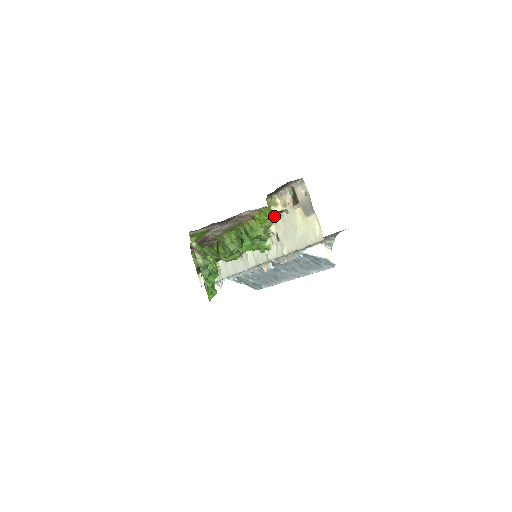
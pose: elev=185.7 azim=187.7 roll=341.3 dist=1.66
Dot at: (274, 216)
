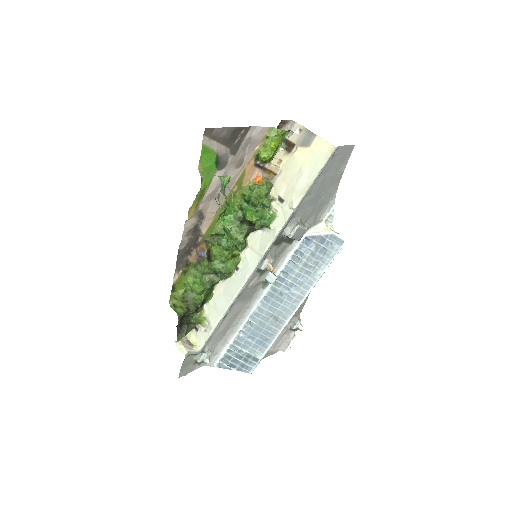
Dot at: (278, 150)
